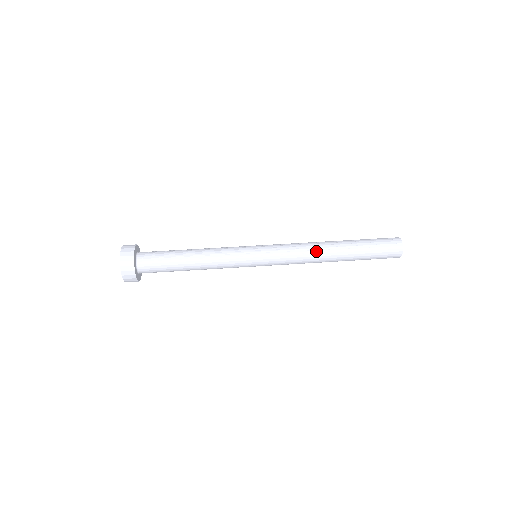
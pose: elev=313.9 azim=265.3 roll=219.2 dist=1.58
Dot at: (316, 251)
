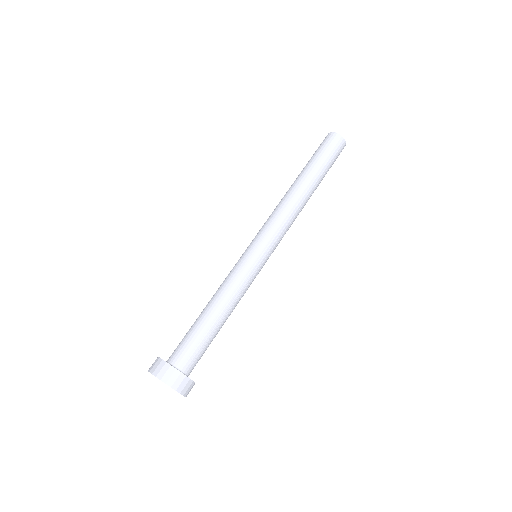
Dot at: (300, 211)
